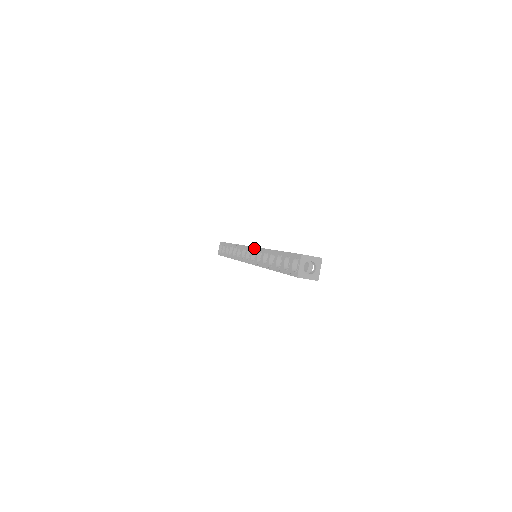
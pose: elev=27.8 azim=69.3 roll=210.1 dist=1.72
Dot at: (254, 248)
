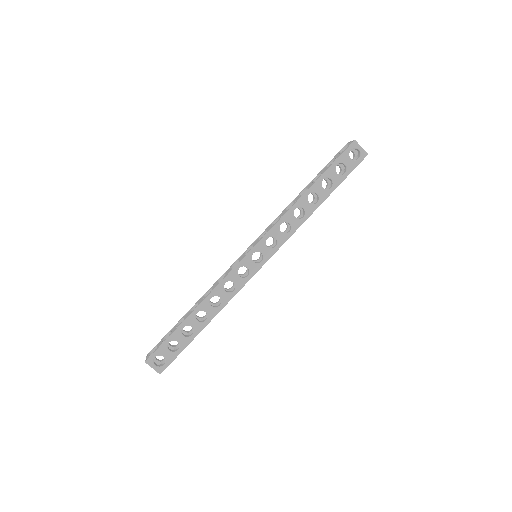
Dot at: (260, 235)
